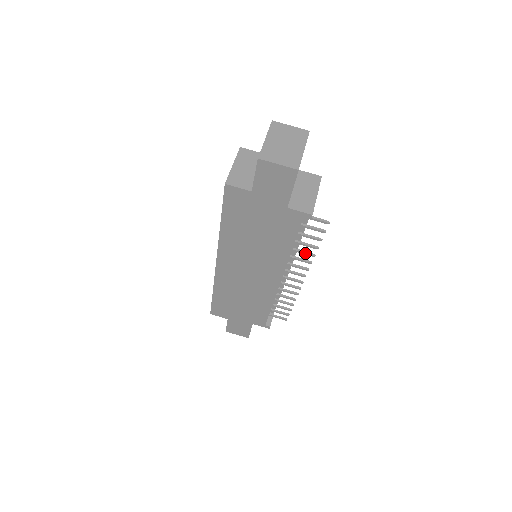
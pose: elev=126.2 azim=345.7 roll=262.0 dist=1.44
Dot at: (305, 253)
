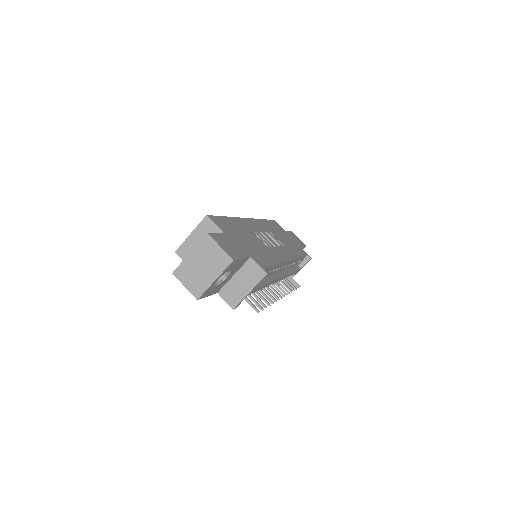
Dot at: (266, 297)
